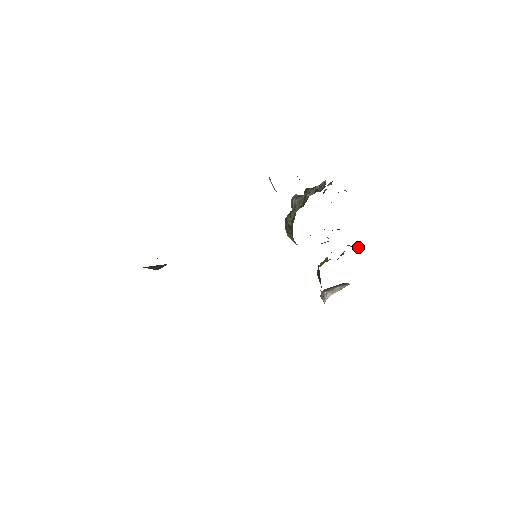
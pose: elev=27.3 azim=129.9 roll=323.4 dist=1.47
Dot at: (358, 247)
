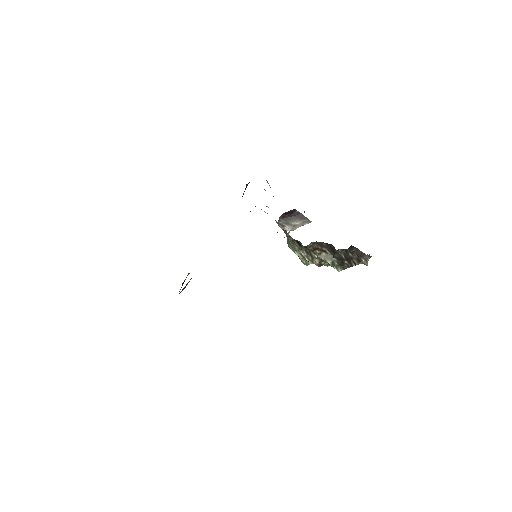
Dot at: occluded
